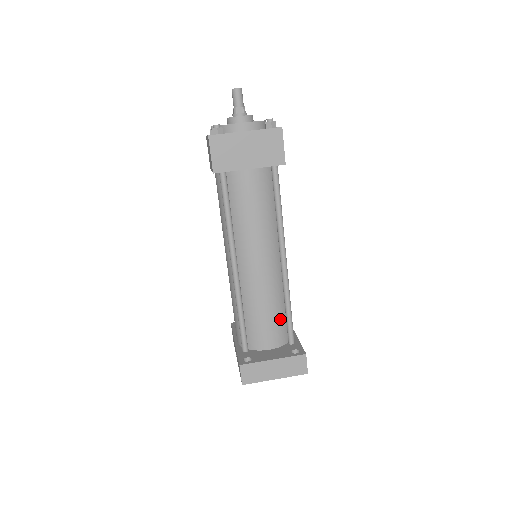
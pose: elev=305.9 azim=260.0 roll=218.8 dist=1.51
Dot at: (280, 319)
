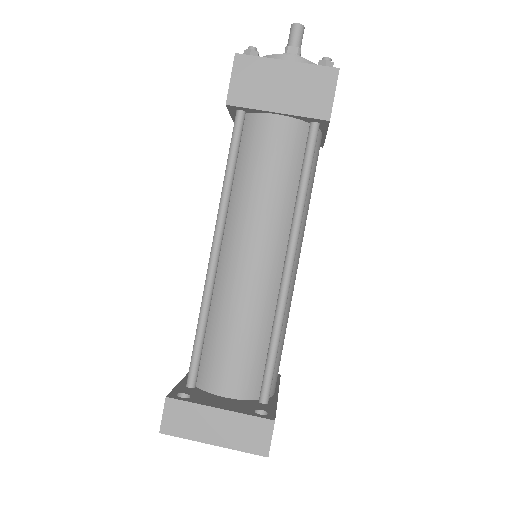
Dot at: (257, 355)
